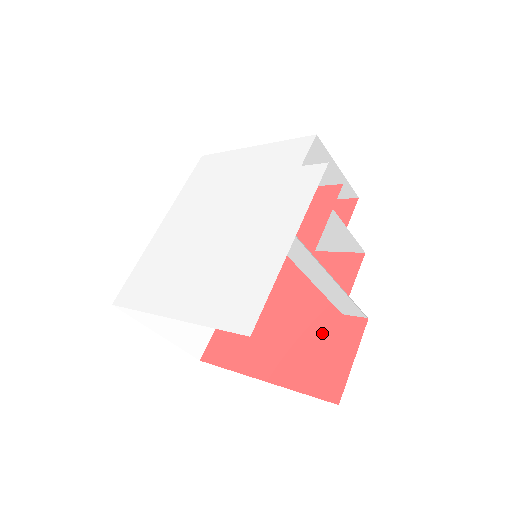
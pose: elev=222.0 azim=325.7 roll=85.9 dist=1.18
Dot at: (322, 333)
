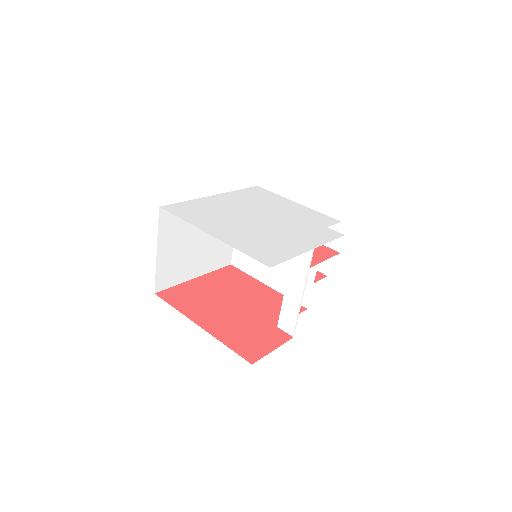
Dot at: (259, 328)
